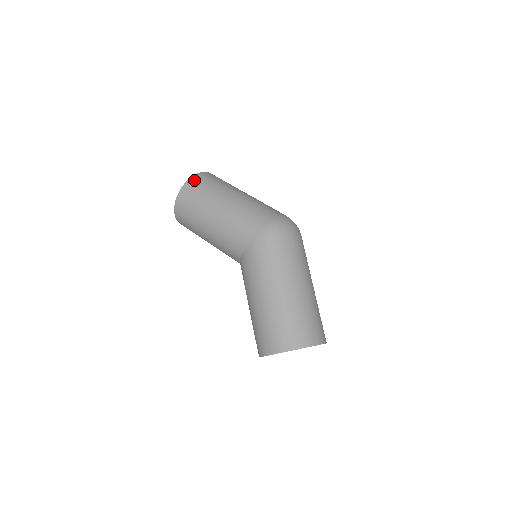
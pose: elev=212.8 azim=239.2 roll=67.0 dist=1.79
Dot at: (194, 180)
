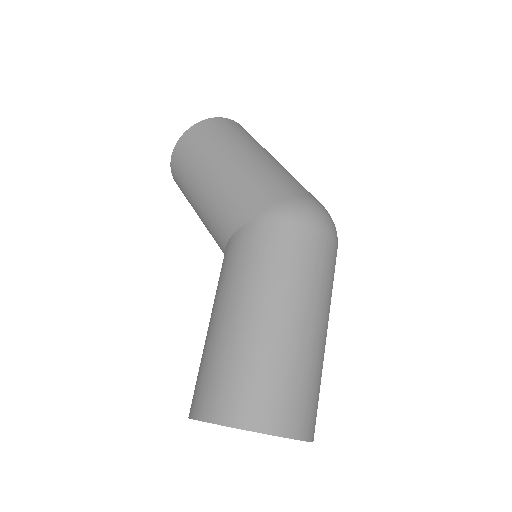
Dot at: (212, 122)
